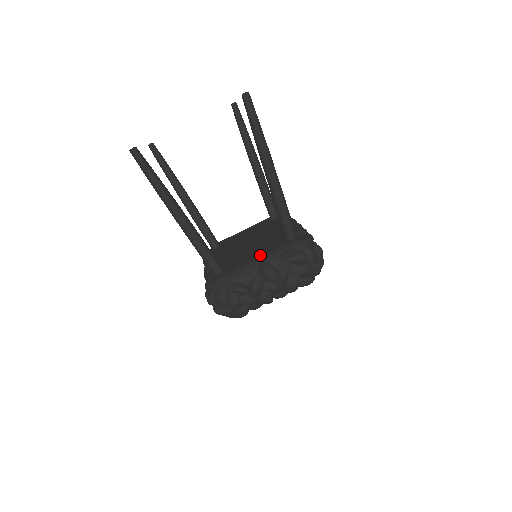
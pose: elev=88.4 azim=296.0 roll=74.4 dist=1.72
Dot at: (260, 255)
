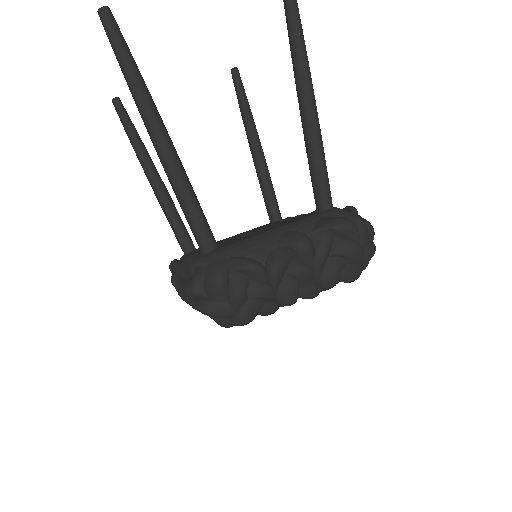
Dot at: (280, 226)
